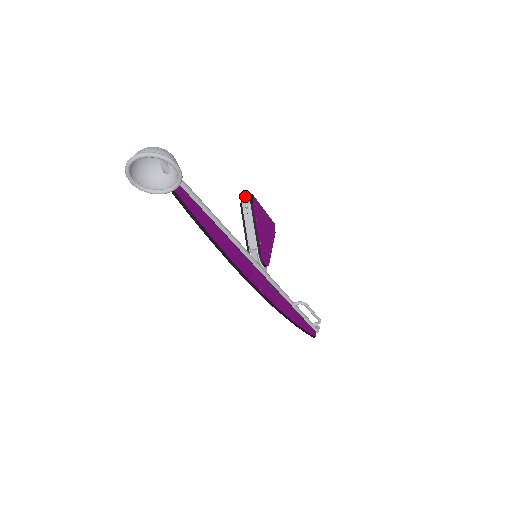
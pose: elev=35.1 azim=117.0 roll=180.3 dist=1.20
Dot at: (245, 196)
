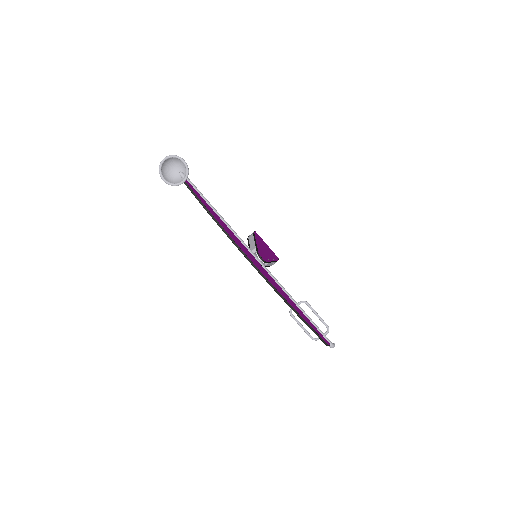
Dot at: occluded
